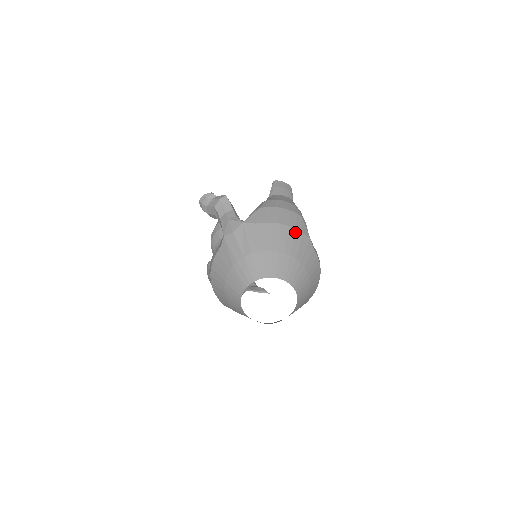
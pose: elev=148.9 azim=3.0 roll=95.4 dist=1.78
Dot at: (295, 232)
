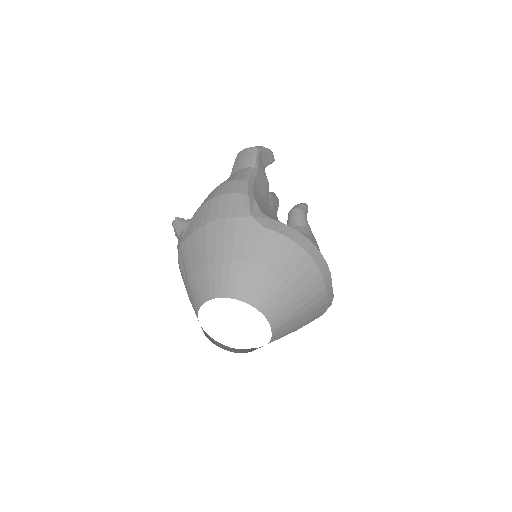
Dot at: (225, 223)
